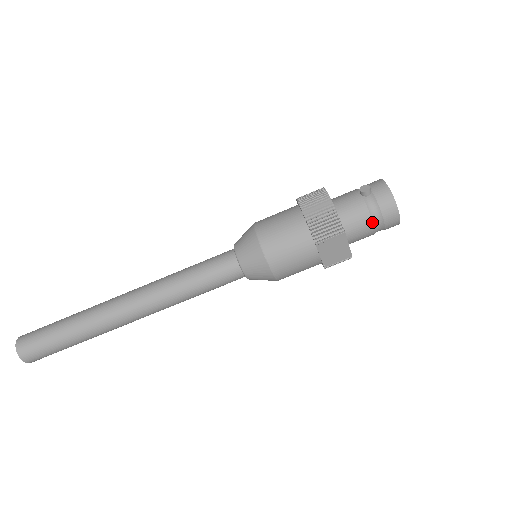
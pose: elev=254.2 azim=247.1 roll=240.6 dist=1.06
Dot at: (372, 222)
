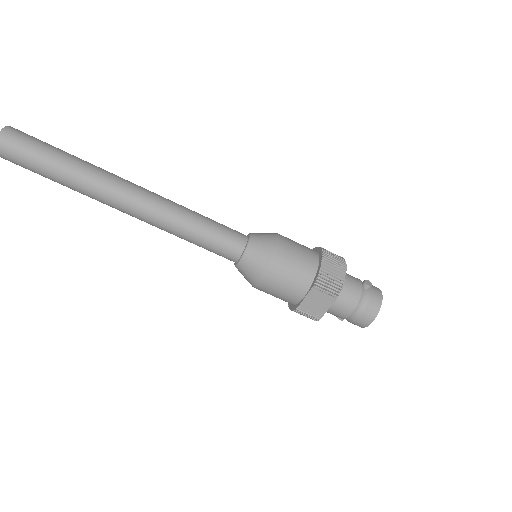
Dot at: (355, 308)
